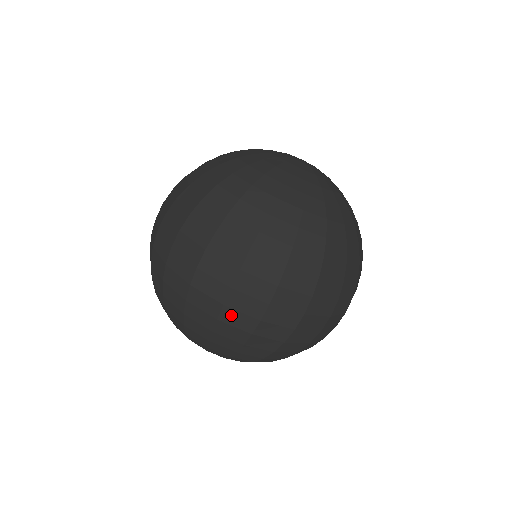
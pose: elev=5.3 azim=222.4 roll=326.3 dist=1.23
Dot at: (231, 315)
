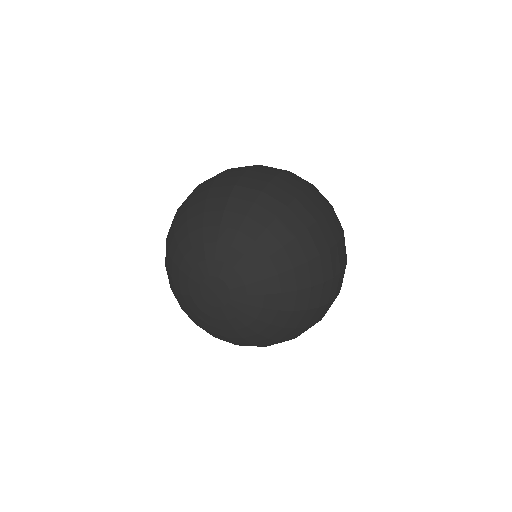
Dot at: (325, 225)
